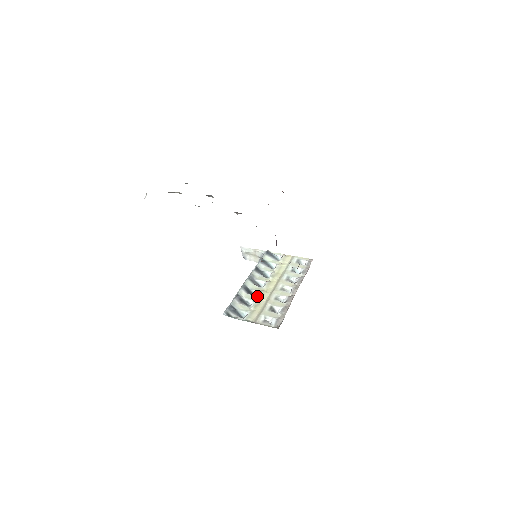
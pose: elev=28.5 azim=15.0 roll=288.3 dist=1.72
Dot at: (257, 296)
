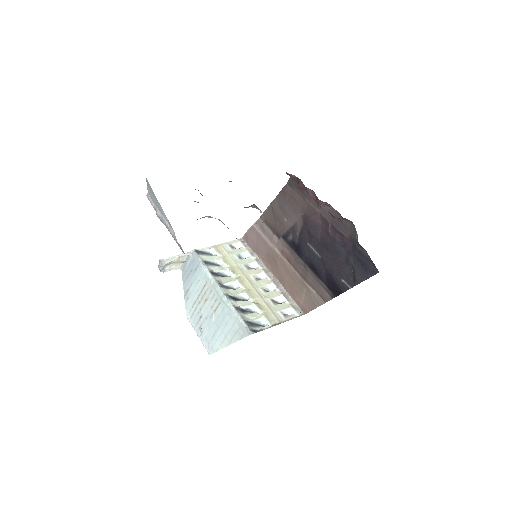
Dot at: (243, 299)
